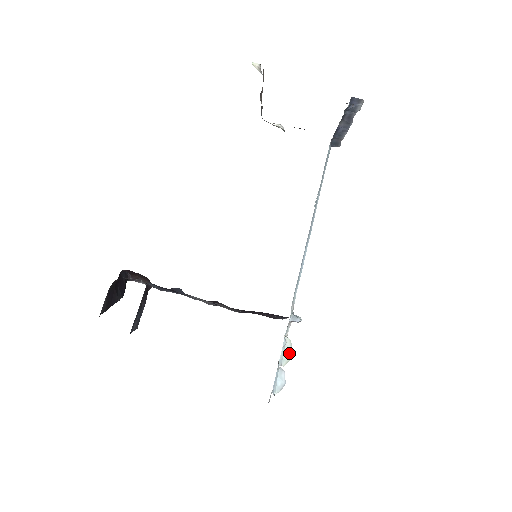
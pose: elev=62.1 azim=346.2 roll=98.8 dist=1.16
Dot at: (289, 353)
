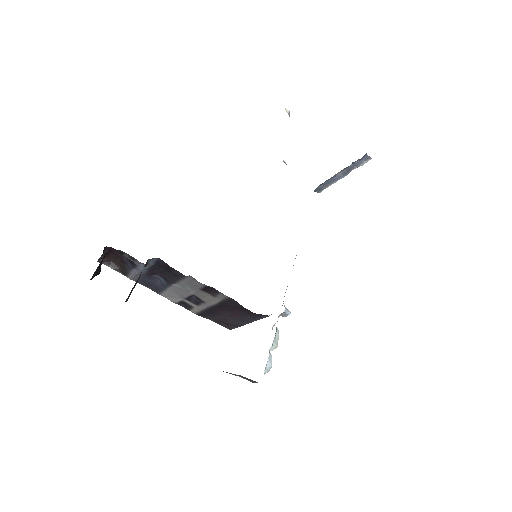
Dot at: (277, 341)
